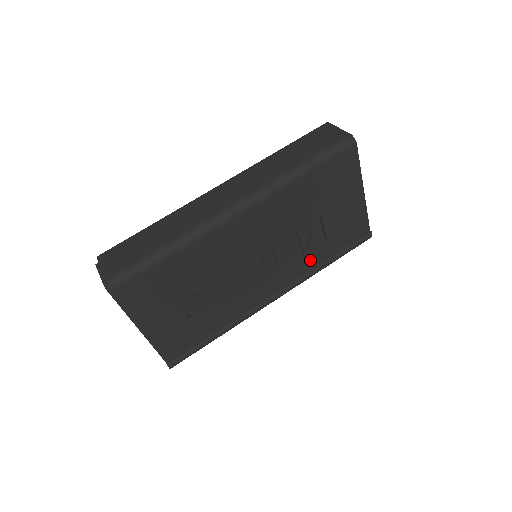
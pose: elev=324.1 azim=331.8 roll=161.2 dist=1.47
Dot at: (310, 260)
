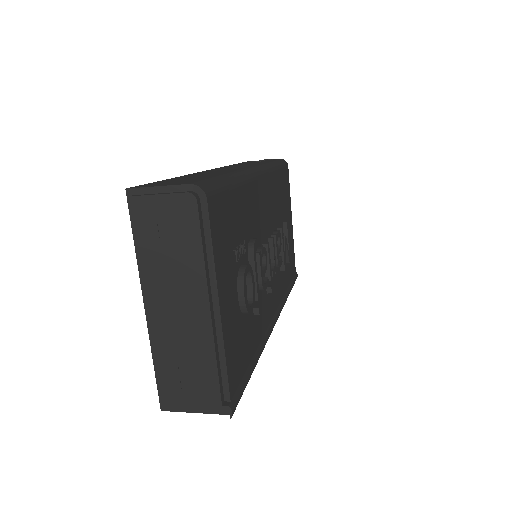
Dot at: (282, 281)
